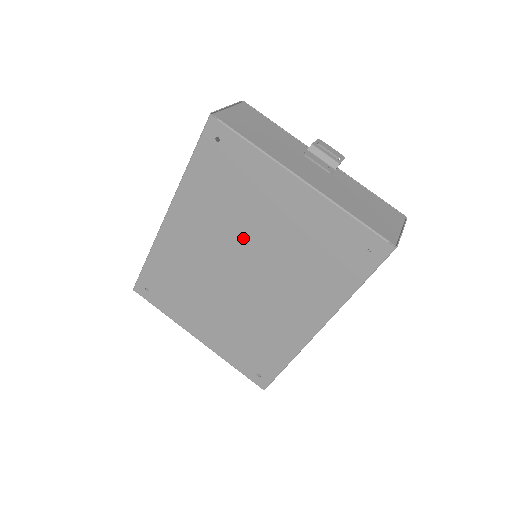
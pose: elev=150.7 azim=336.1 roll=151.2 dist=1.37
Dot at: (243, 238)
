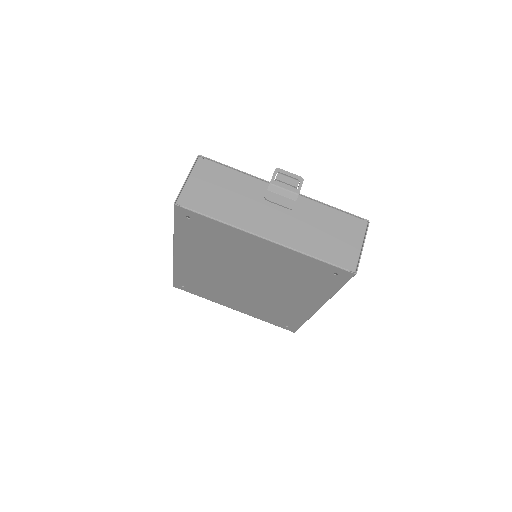
Dot at: (238, 266)
